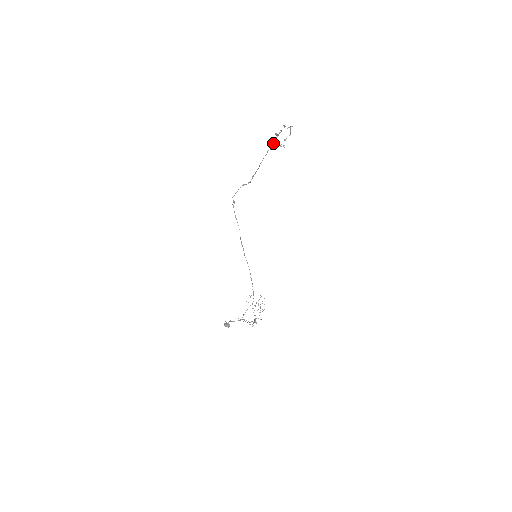
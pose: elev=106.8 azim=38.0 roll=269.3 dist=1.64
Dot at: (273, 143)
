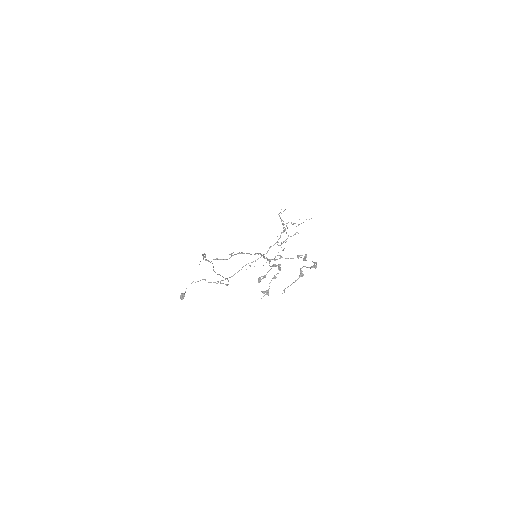
Dot at: occluded
